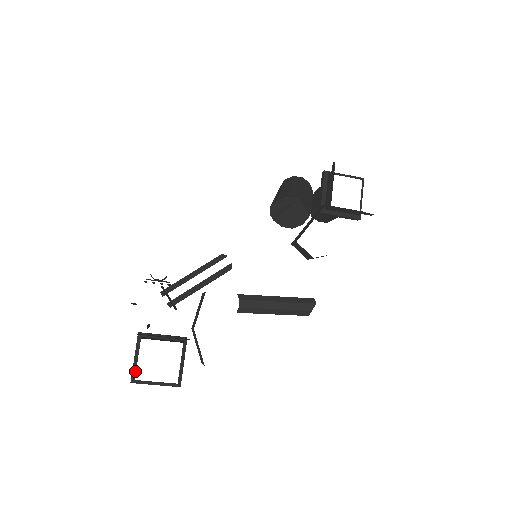
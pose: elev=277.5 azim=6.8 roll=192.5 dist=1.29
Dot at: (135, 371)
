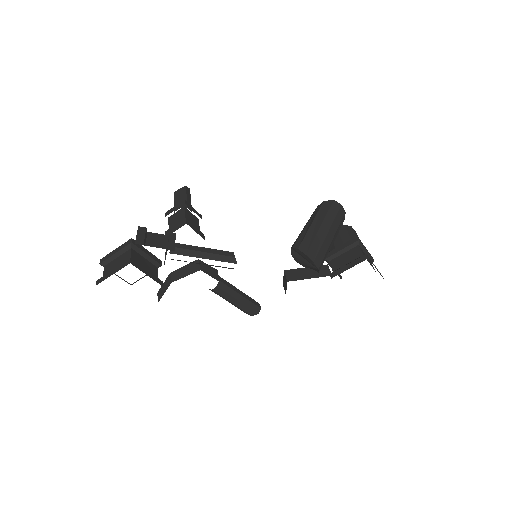
Dot at: (109, 262)
